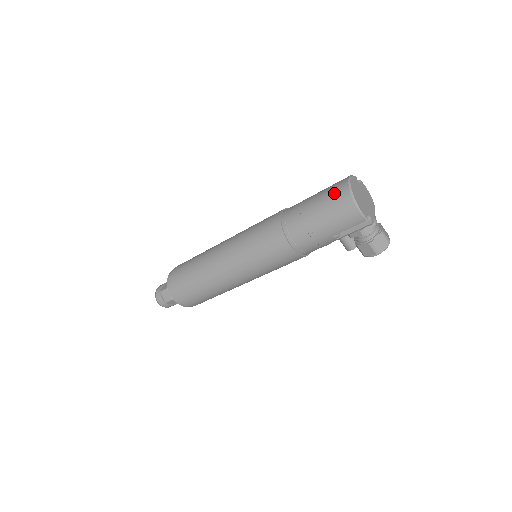
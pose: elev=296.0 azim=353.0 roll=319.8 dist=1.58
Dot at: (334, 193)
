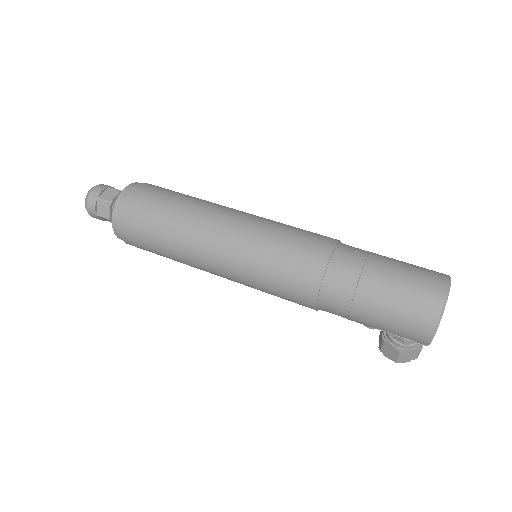
Dot at: (420, 293)
